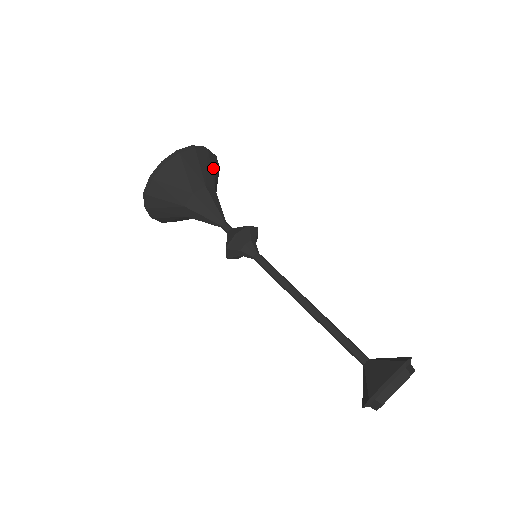
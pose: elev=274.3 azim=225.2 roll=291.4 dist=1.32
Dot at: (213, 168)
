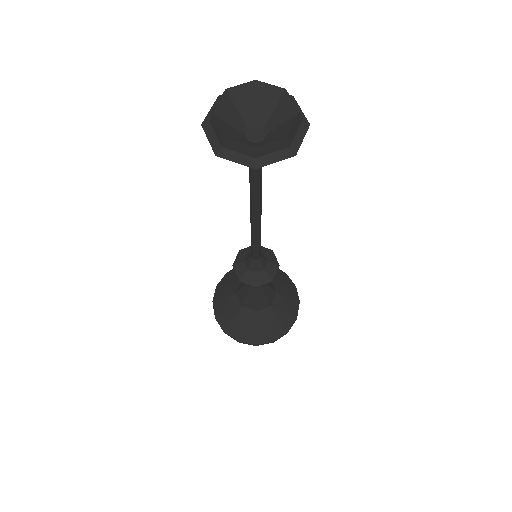
Dot at: (289, 293)
